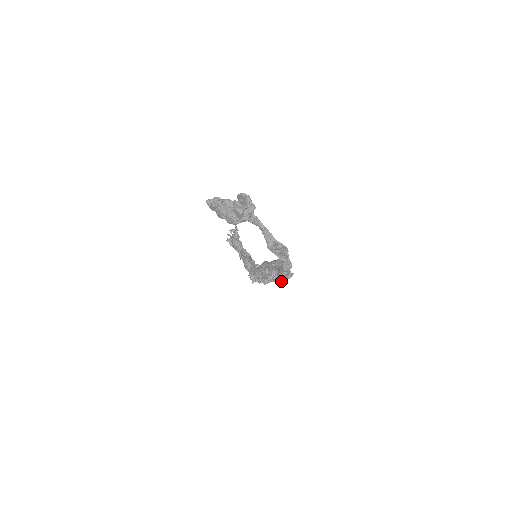
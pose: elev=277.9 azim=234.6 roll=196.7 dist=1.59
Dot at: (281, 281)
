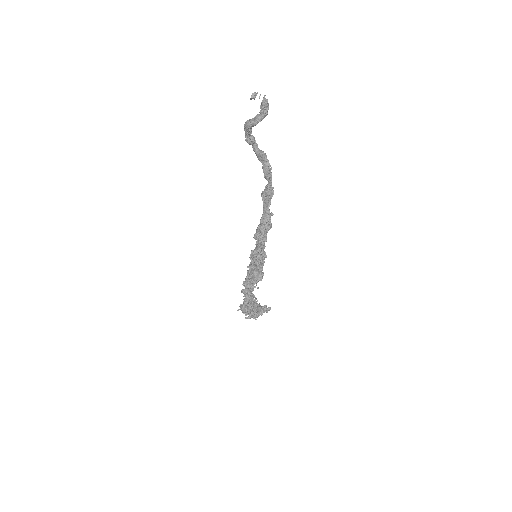
Dot at: (258, 288)
